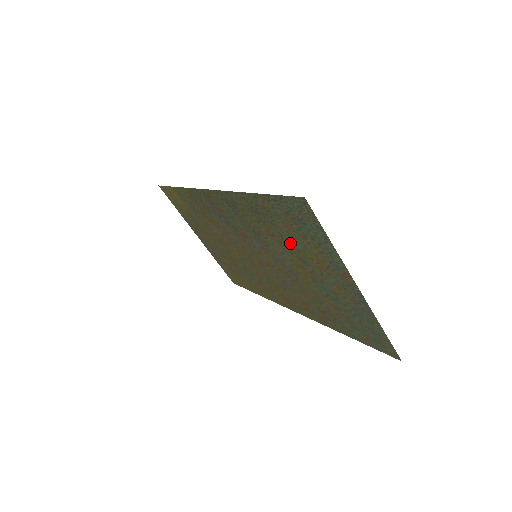
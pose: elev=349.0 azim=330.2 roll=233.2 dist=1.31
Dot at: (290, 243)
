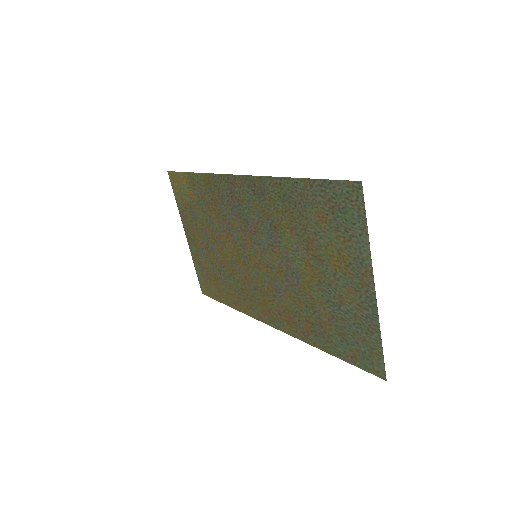
Dot at: (313, 237)
